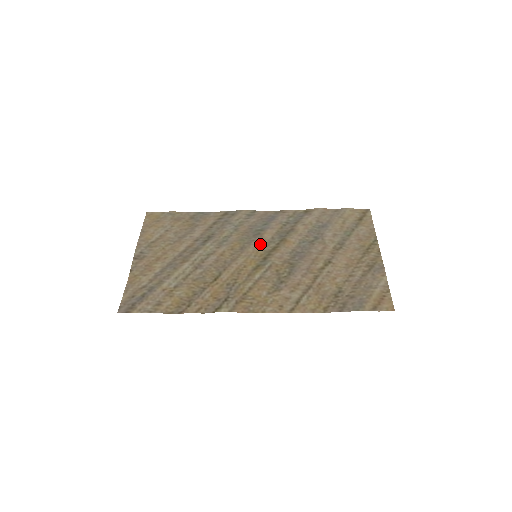
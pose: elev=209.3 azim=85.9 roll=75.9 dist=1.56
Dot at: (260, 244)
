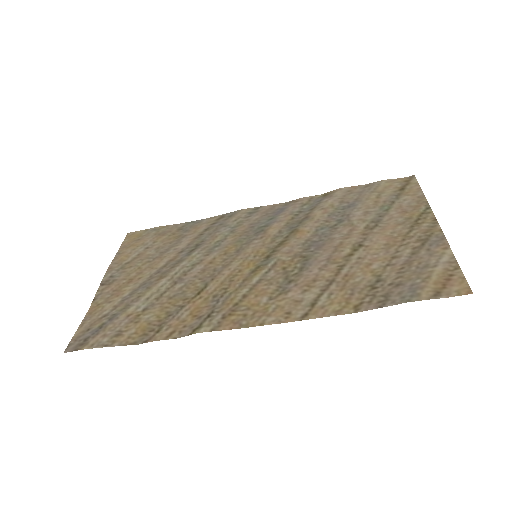
Dot at: (262, 241)
